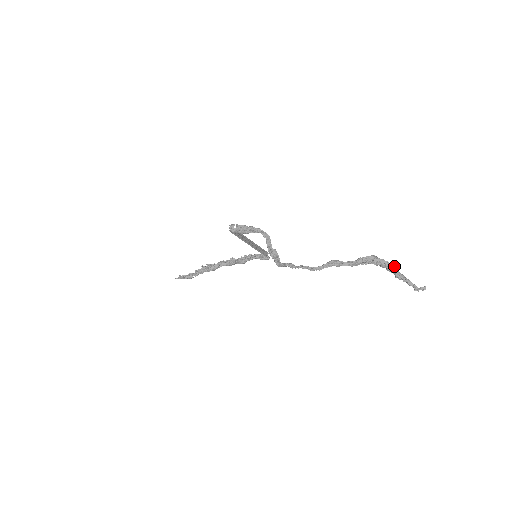
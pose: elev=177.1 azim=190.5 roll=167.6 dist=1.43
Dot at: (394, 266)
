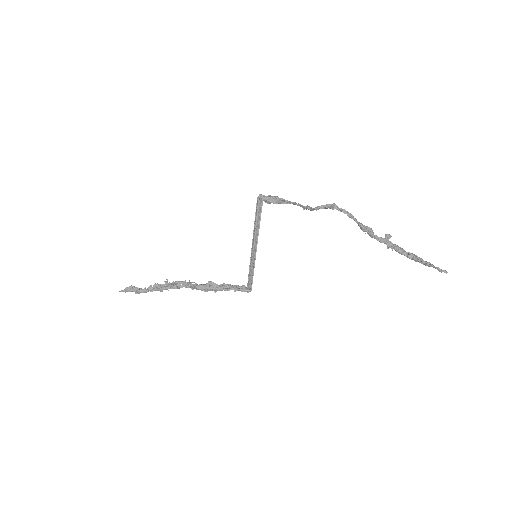
Dot at: (415, 255)
